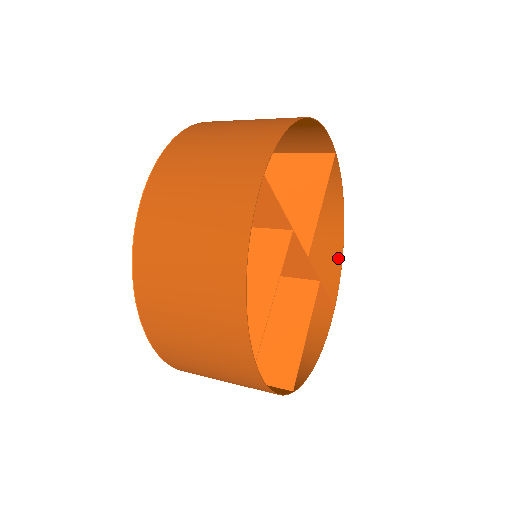
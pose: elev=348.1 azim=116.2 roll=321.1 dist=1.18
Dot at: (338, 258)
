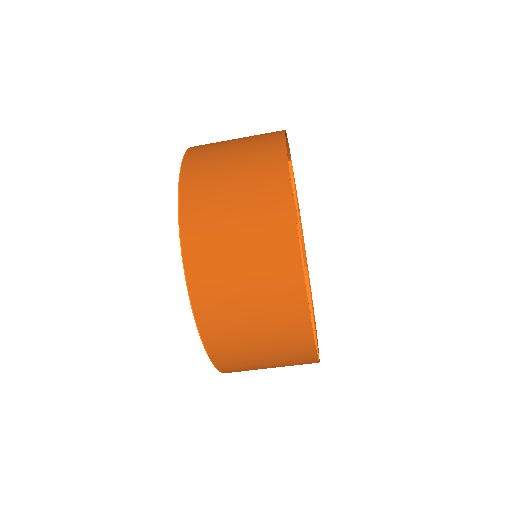
Dot at: occluded
